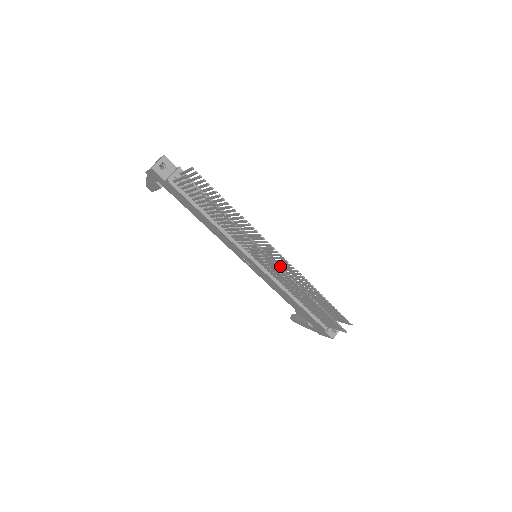
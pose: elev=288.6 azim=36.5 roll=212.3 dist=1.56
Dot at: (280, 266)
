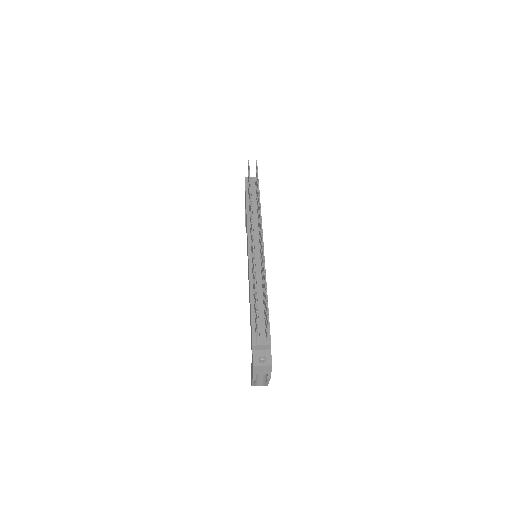
Dot at: (261, 258)
